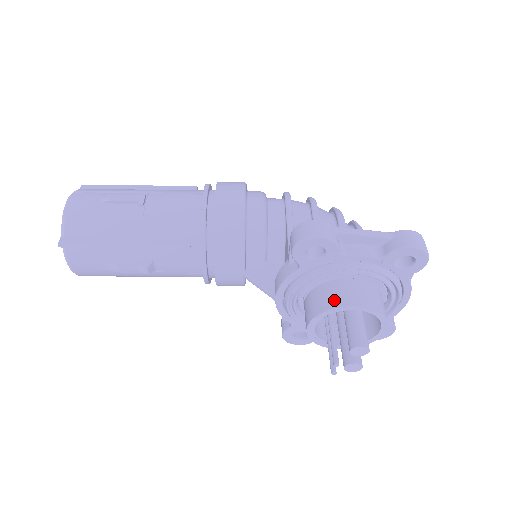
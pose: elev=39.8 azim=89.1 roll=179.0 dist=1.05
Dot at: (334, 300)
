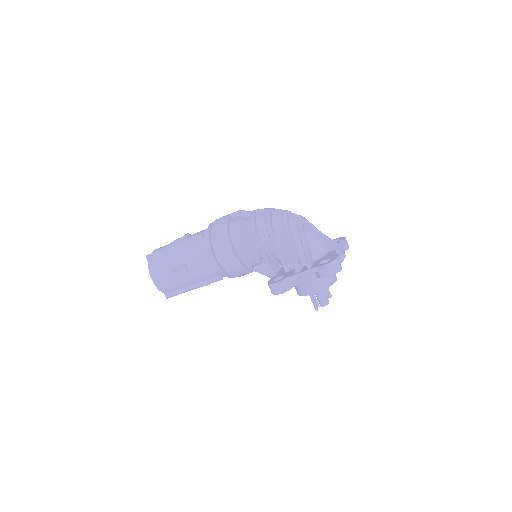
Dot at: (303, 292)
